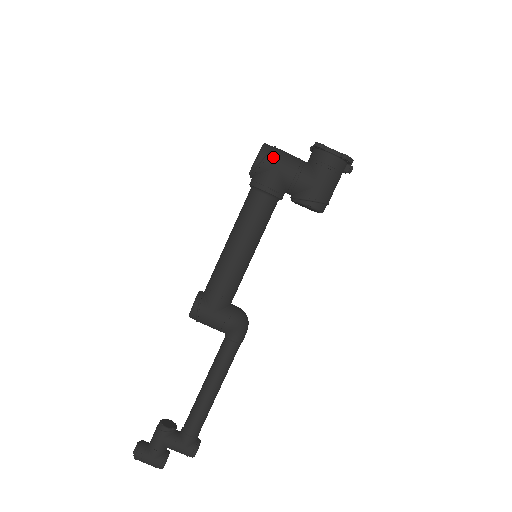
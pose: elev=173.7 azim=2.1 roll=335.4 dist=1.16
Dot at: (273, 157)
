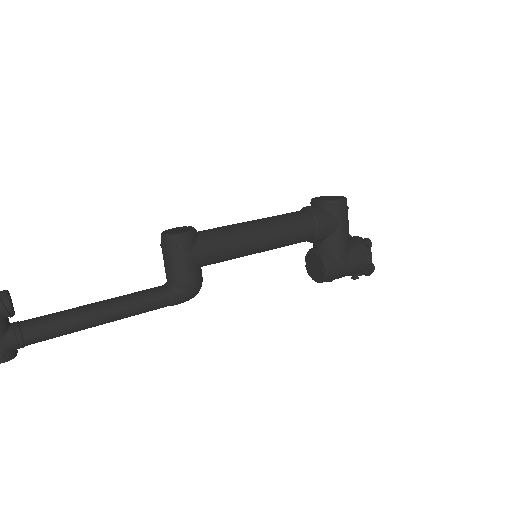
Dot at: (346, 213)
